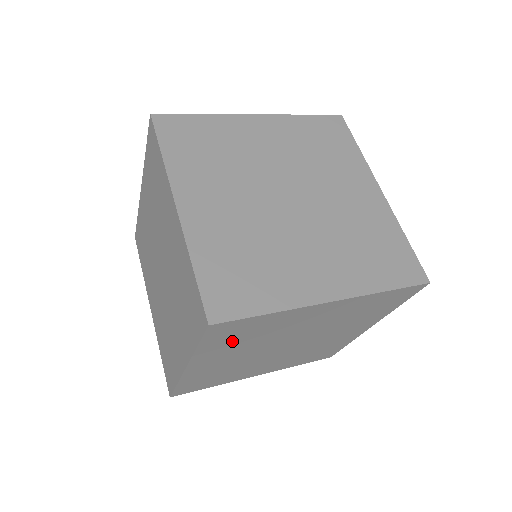
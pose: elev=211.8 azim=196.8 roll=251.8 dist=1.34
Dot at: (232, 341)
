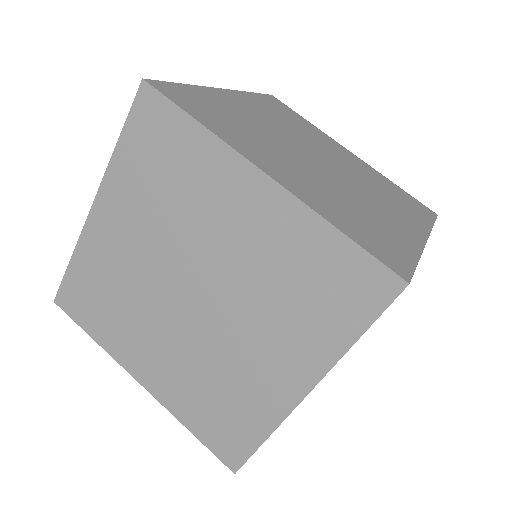
Dot at: (148, 171)
